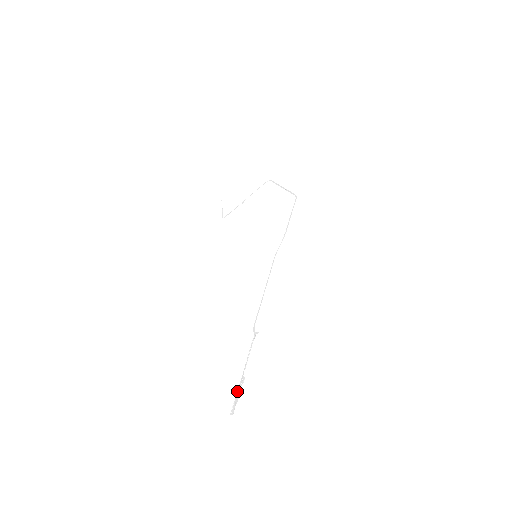
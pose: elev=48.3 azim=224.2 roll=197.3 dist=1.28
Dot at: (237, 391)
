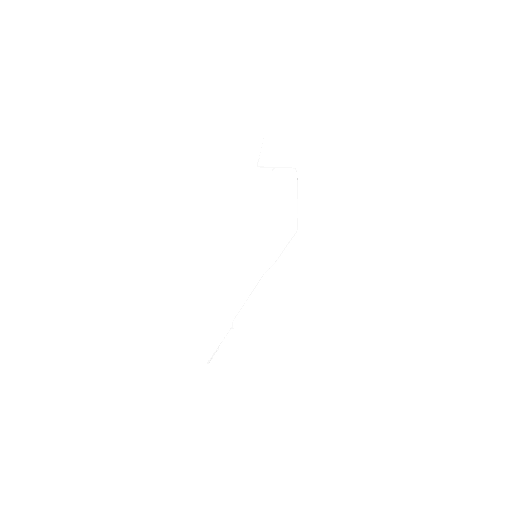
Dot at: (213, 353)
